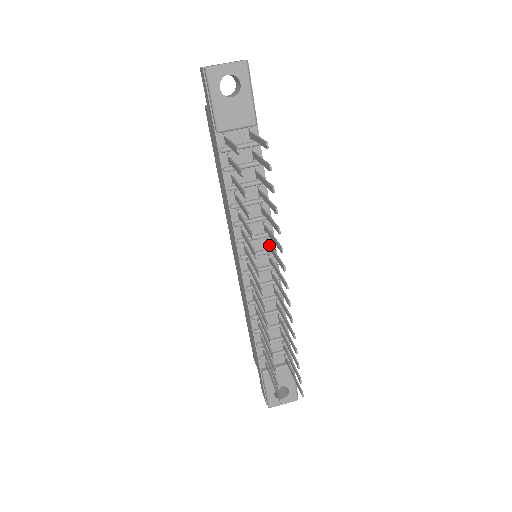
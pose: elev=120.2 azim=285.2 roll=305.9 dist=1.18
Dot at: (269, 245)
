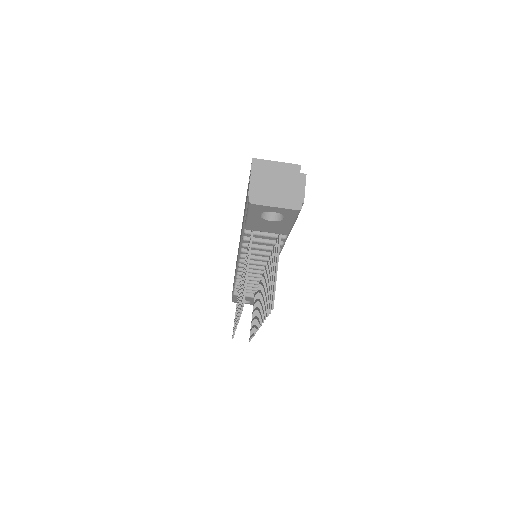
Dot at: (264, 277)
